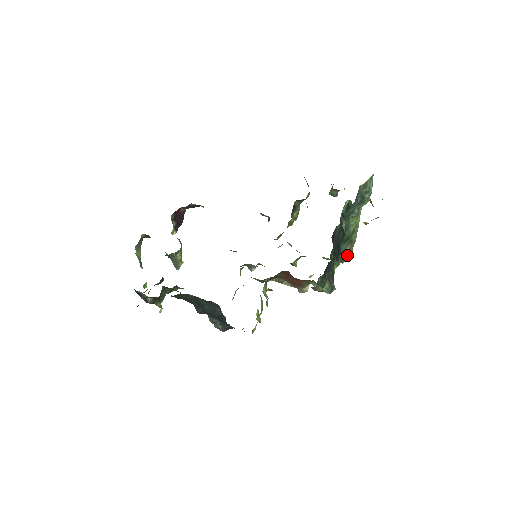
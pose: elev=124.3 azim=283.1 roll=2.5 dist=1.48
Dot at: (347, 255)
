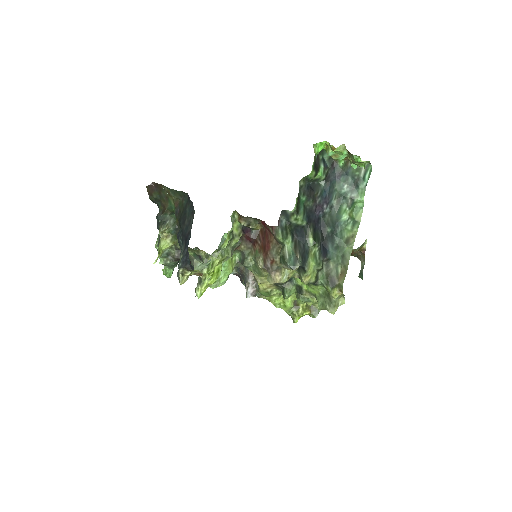
Dot at: (337, 279)
